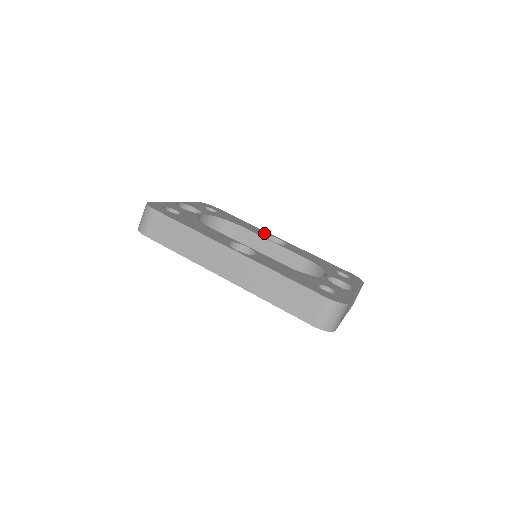
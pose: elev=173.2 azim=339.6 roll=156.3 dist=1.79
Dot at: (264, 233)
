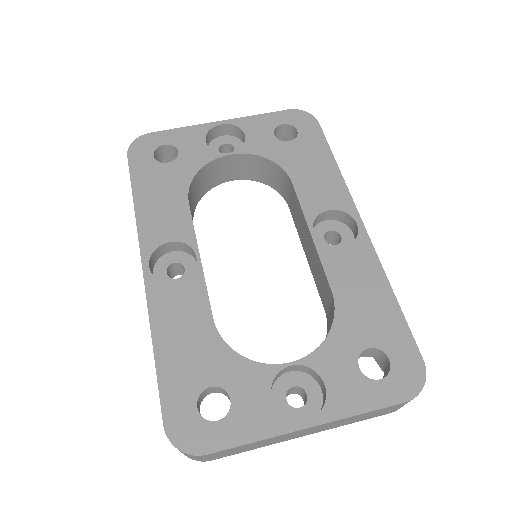
Dot at: (333, 204)
